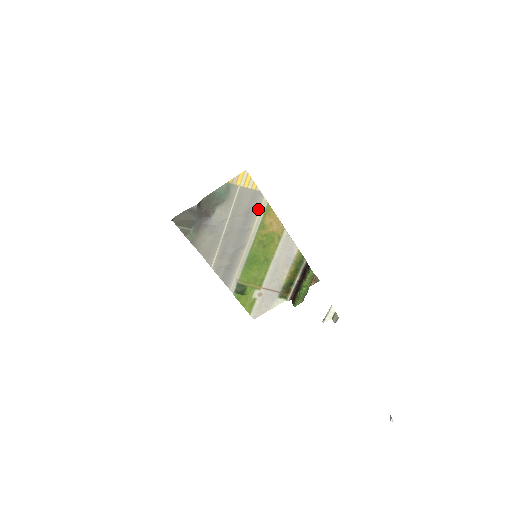
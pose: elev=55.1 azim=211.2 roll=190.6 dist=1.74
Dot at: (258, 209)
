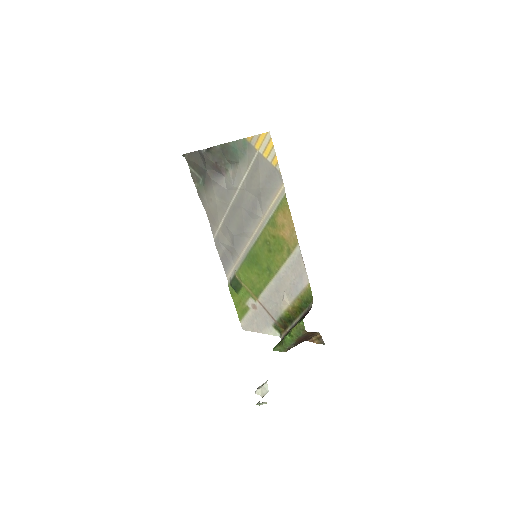
Dot at: (273, 196)
